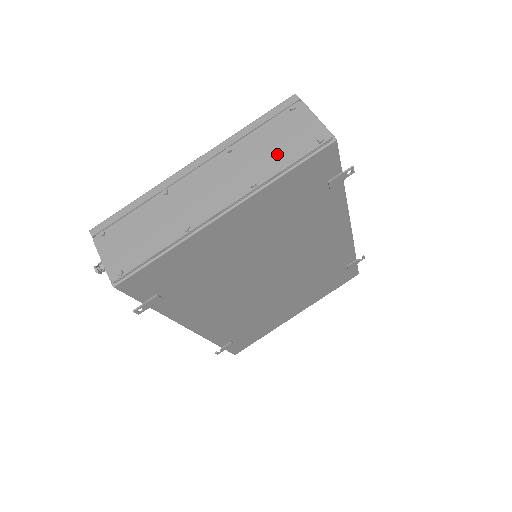
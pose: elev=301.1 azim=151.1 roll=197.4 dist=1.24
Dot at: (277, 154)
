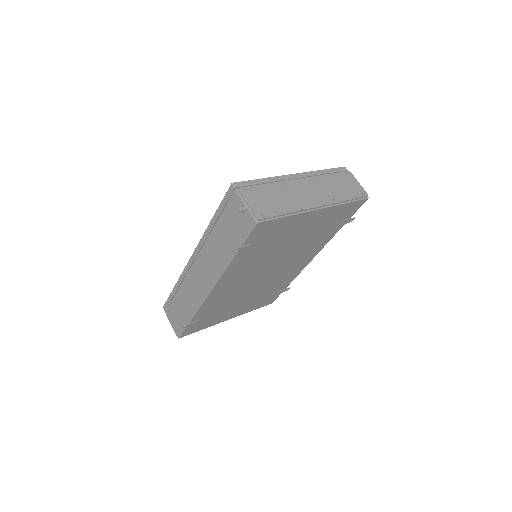
Dot at: (343, 191)
